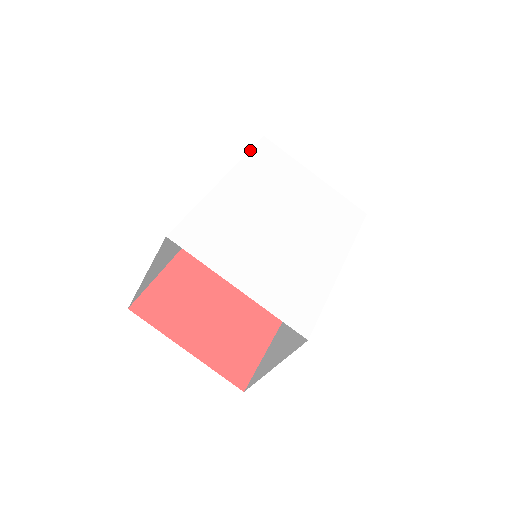
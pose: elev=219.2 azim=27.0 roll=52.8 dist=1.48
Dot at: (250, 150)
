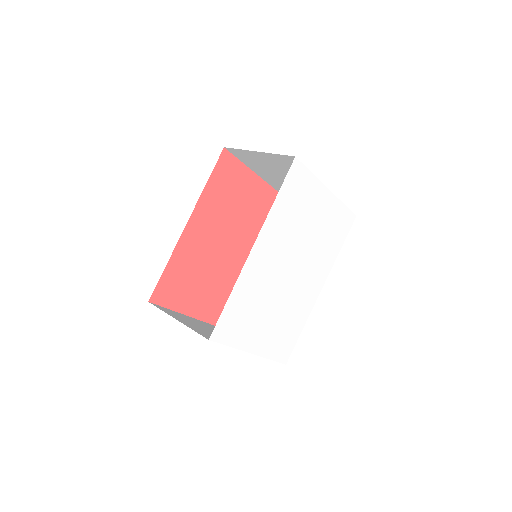
Dot at: (279, 190)
